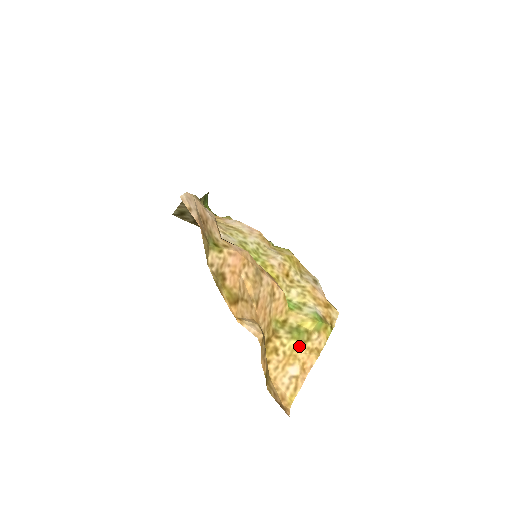
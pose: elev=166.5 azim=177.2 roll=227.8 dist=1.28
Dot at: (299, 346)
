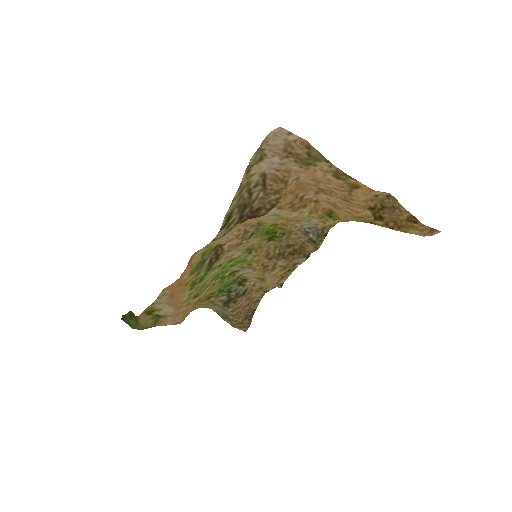
Dot at: occluded
